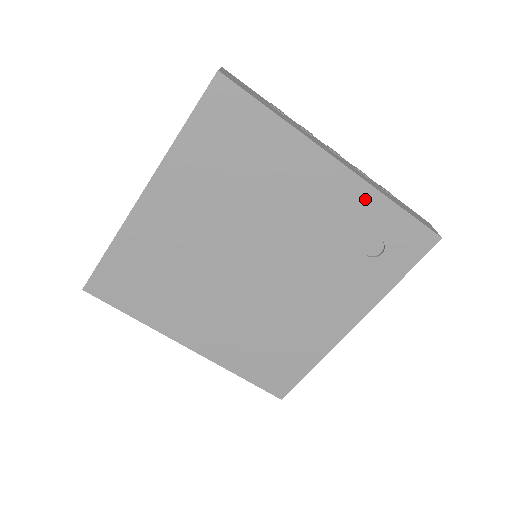
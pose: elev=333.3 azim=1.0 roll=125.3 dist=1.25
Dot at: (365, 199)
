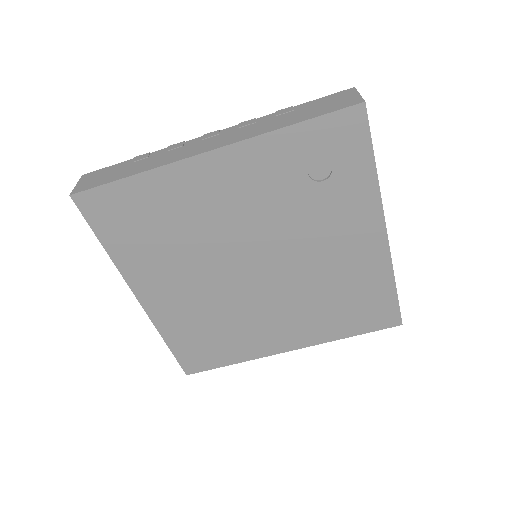
Dot at: (263, 150)
